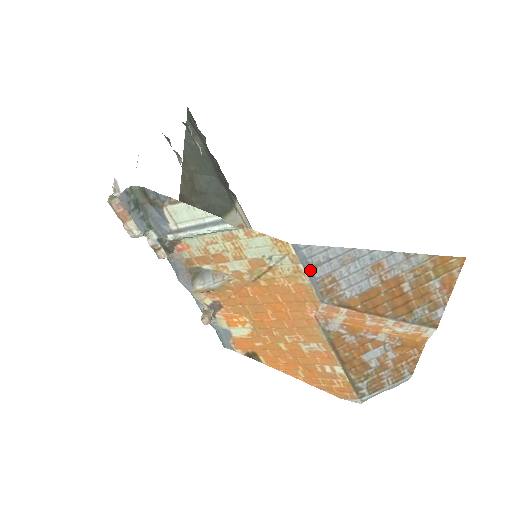
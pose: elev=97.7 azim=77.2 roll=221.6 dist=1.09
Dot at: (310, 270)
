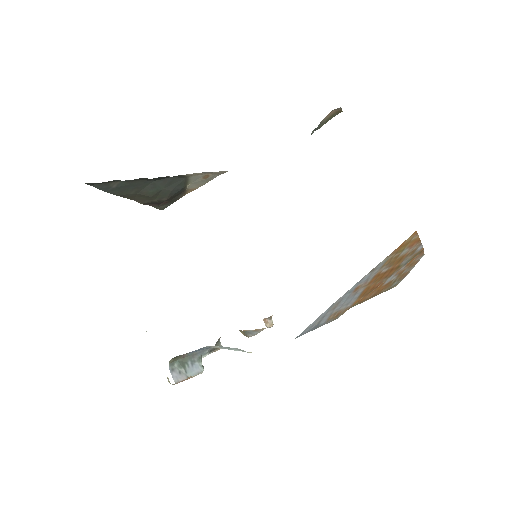
Dot at: (317, 326)
